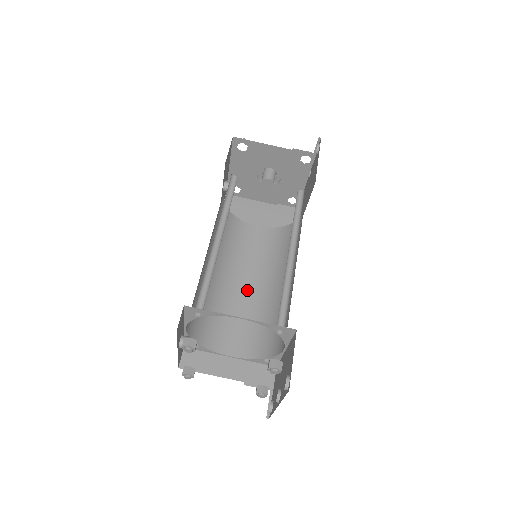
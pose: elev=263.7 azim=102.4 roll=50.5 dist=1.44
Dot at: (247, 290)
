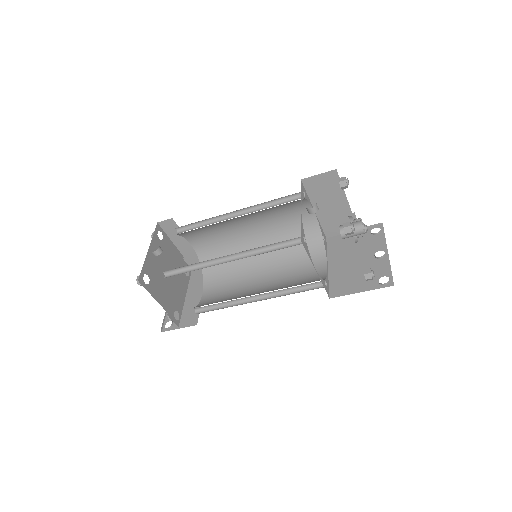
Dot at: (246, 232)
